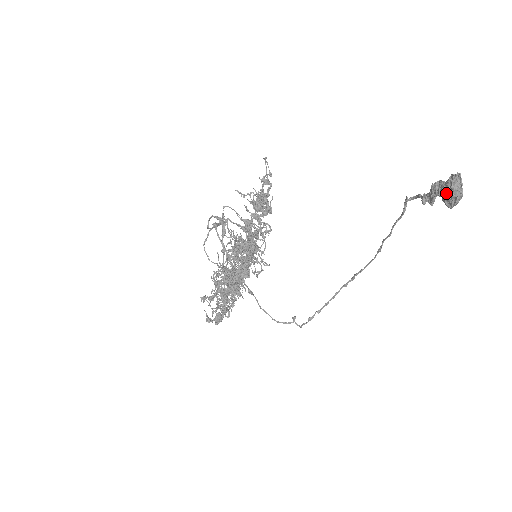
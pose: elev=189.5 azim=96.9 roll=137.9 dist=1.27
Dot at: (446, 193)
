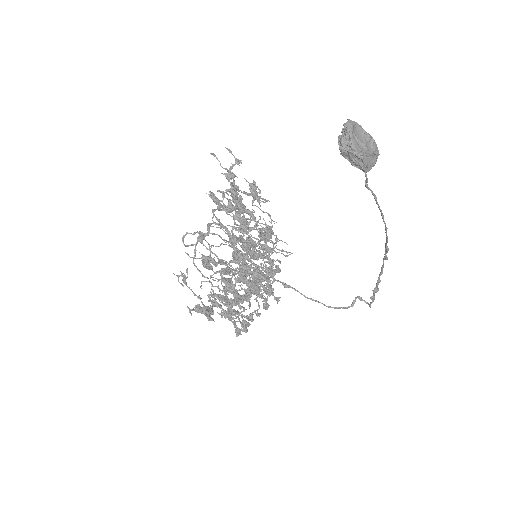
Dot at: occluded
